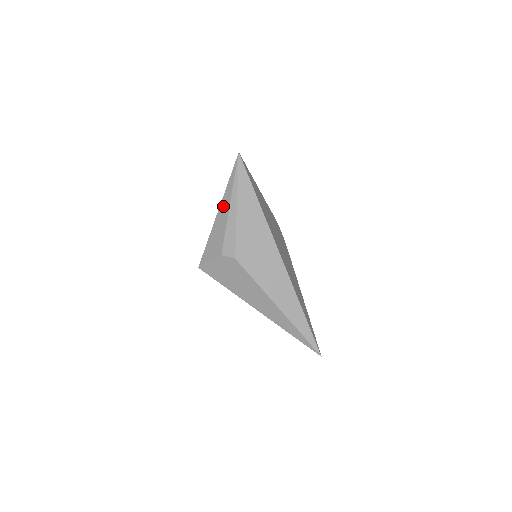
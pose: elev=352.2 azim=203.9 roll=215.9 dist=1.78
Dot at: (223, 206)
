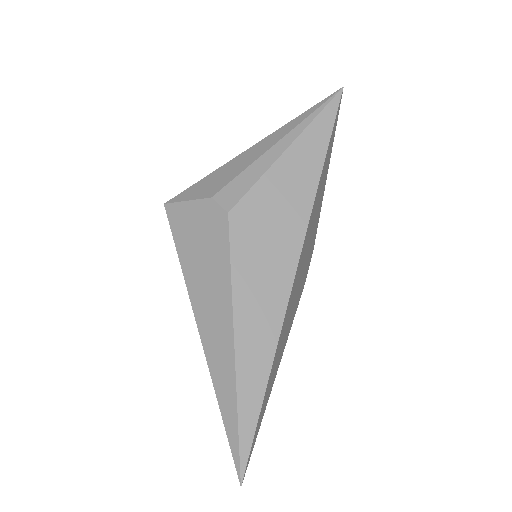
Dot at: (267, 140)
